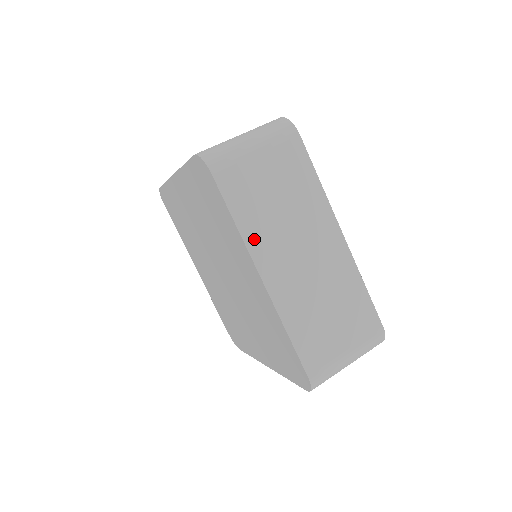
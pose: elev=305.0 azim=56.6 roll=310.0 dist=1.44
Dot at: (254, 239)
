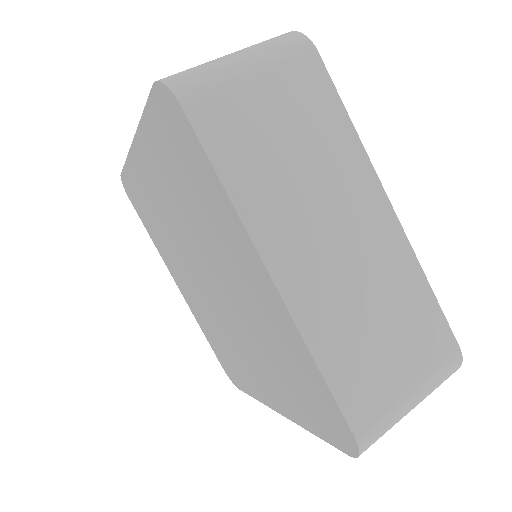
Dot at: (256, 213)
